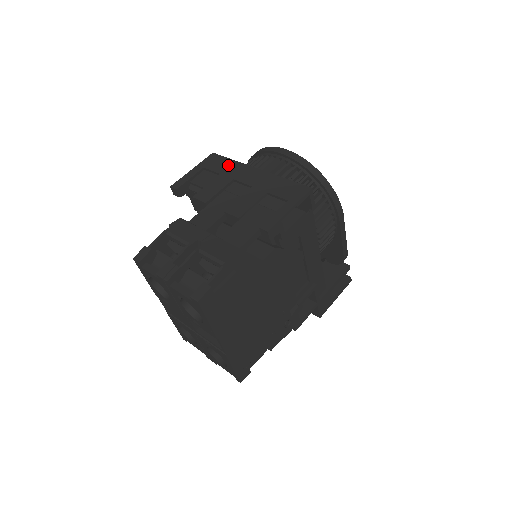
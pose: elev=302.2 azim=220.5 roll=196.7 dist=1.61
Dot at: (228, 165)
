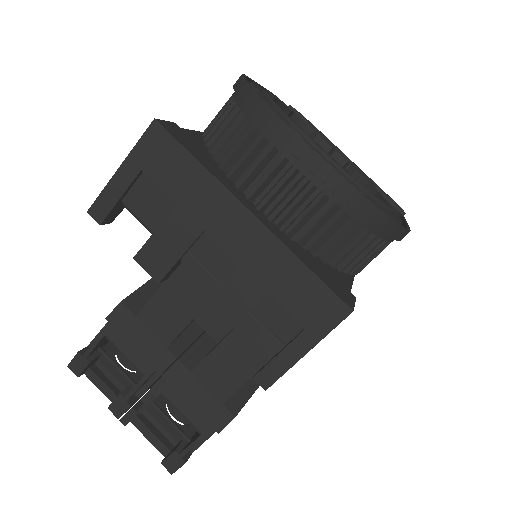
Dot at: (190, 179)
